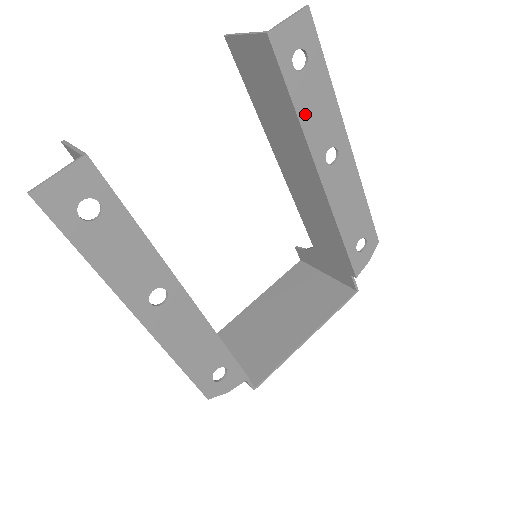
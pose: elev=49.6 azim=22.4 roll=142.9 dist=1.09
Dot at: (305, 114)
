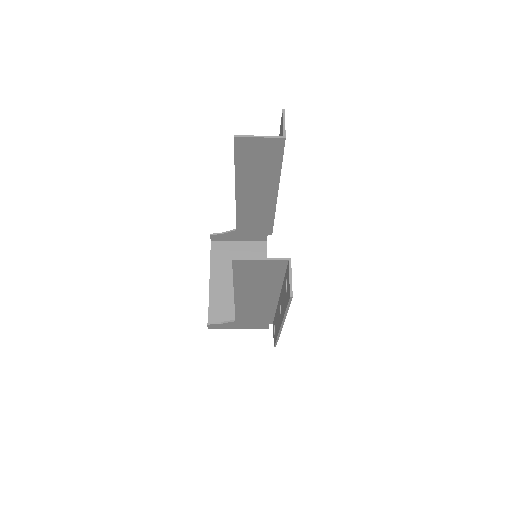
Dot at: occluded
